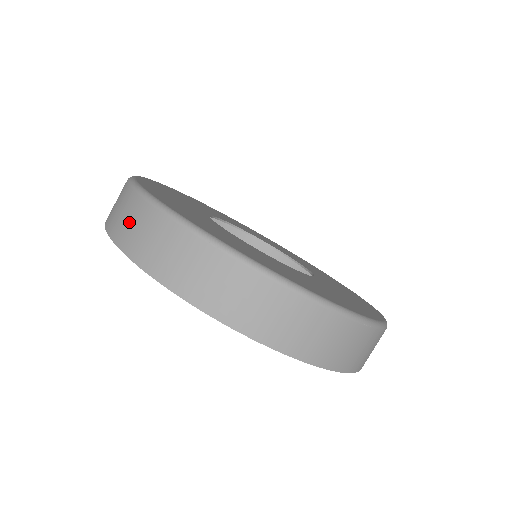
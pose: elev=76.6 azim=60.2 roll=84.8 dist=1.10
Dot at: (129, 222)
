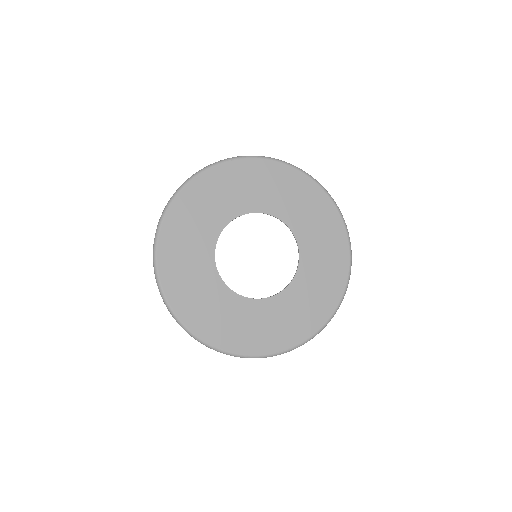
Dot at: occluded
